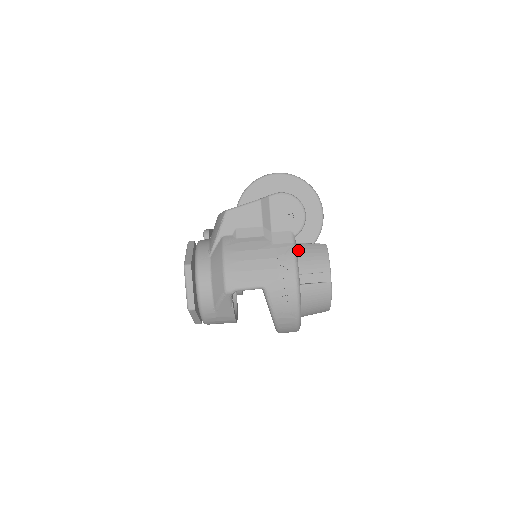
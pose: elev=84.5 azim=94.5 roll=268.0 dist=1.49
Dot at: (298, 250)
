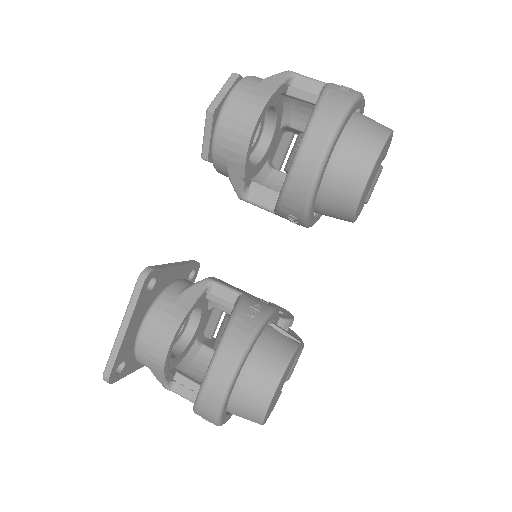
Dot at: occluded
